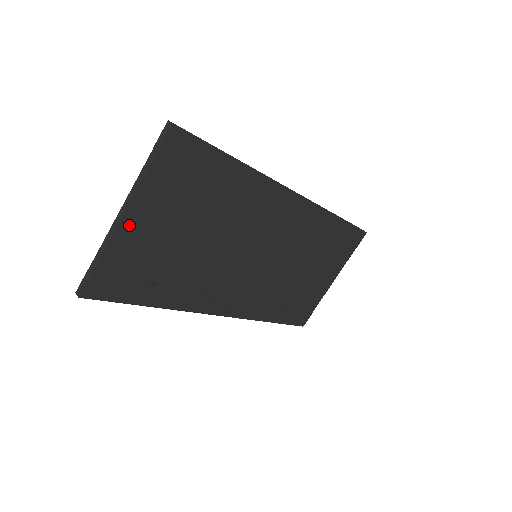
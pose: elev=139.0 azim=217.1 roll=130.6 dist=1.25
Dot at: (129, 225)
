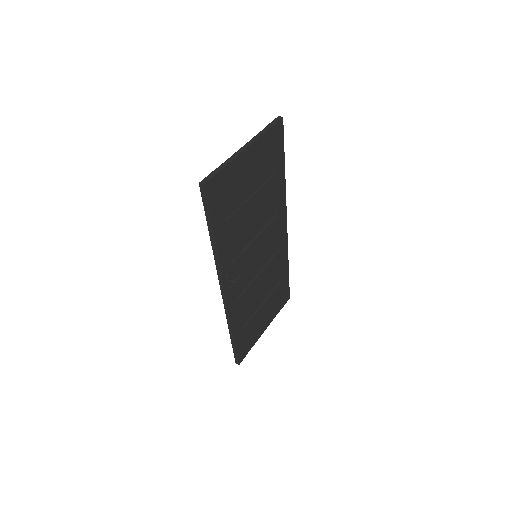
Dot at: (244, 158)
